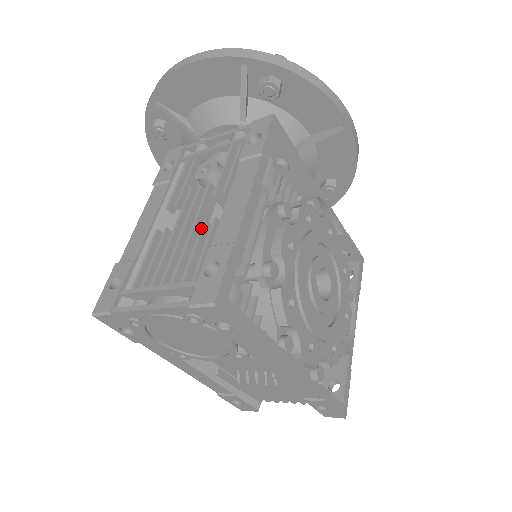
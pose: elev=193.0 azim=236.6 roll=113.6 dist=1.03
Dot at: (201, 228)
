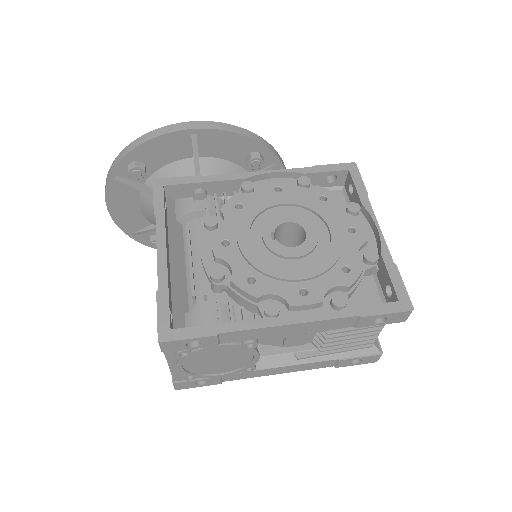
Dot at: occluded
